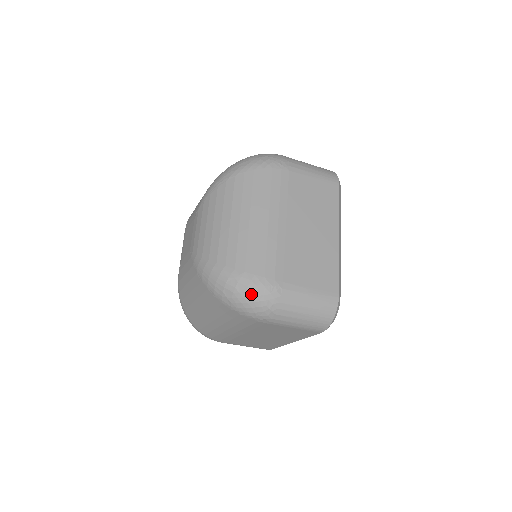
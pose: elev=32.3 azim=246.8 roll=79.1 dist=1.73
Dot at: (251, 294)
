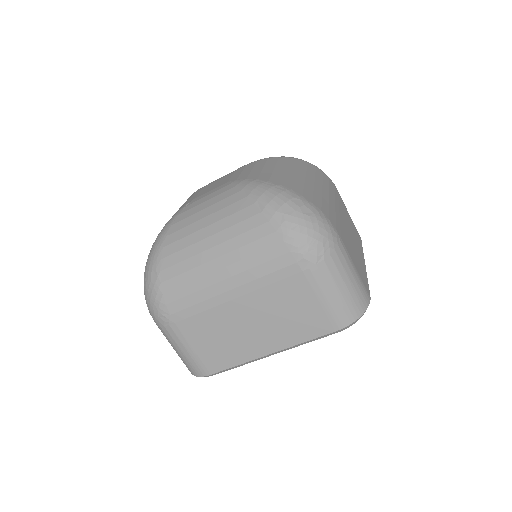
Dot at: (315, 221)
